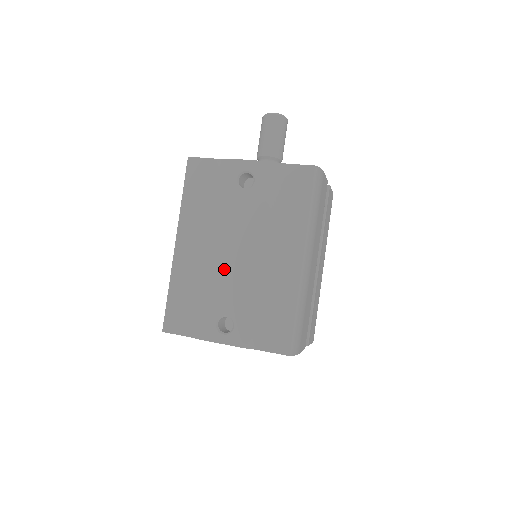
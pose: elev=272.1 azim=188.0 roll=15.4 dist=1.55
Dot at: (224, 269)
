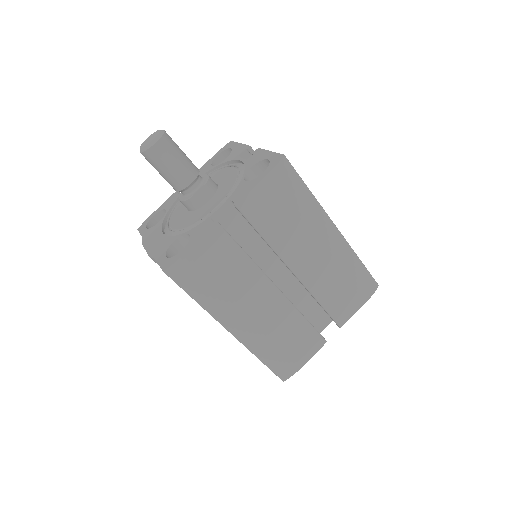
Dot at: occluded
